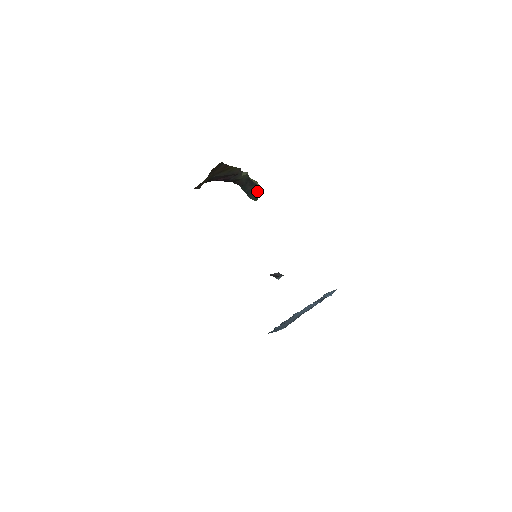
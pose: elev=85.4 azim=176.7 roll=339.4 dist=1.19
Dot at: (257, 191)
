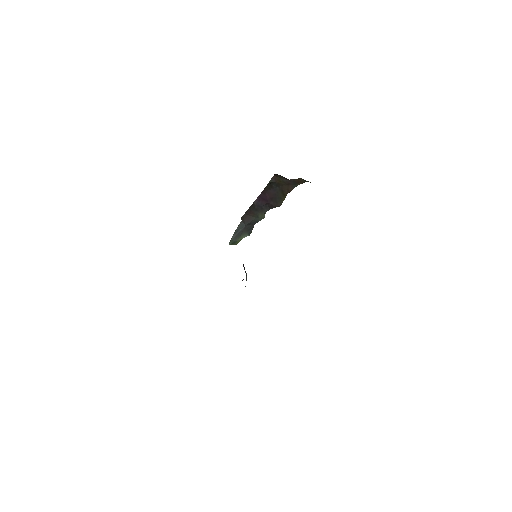
Dot at: (241, 238)
